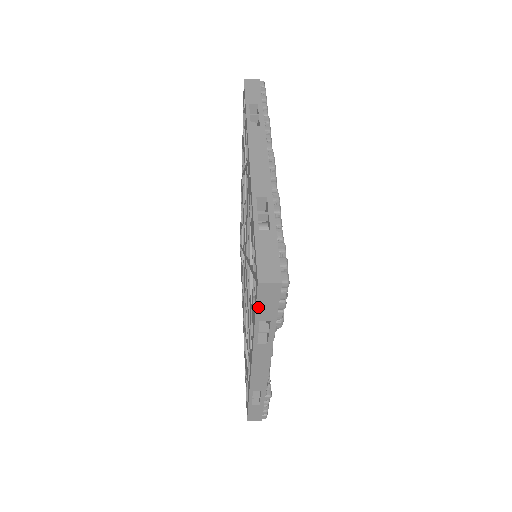
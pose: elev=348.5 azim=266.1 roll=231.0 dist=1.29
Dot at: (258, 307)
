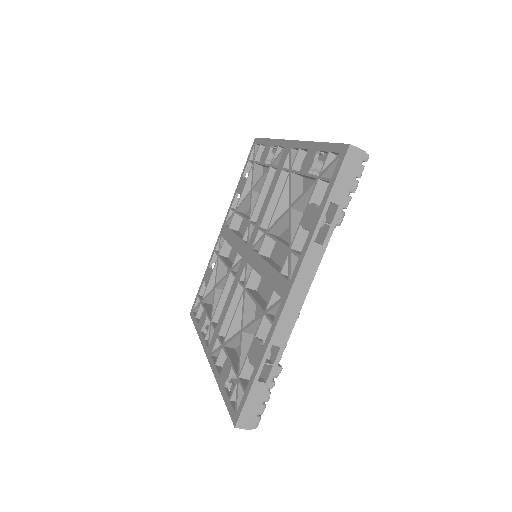
Dot at: (337, 179)
